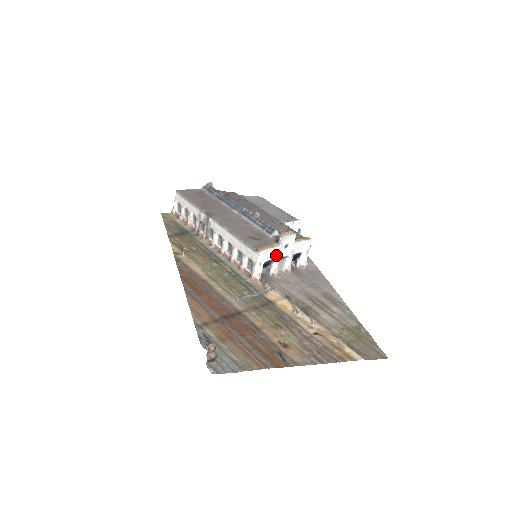
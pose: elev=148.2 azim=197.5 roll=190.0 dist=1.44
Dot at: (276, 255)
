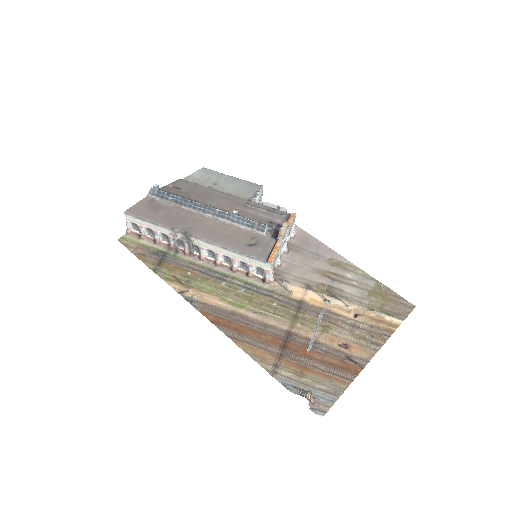
Dot at: (279, 251)
